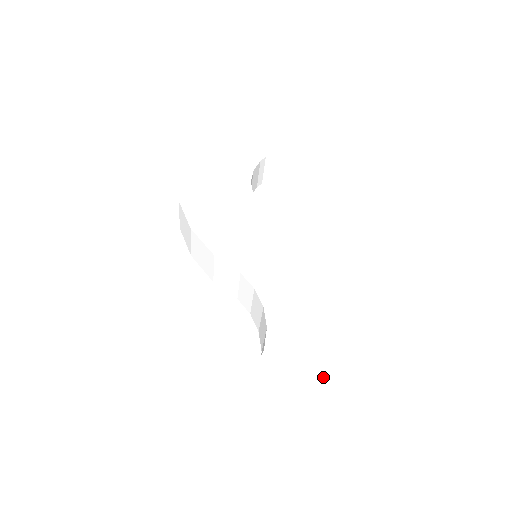
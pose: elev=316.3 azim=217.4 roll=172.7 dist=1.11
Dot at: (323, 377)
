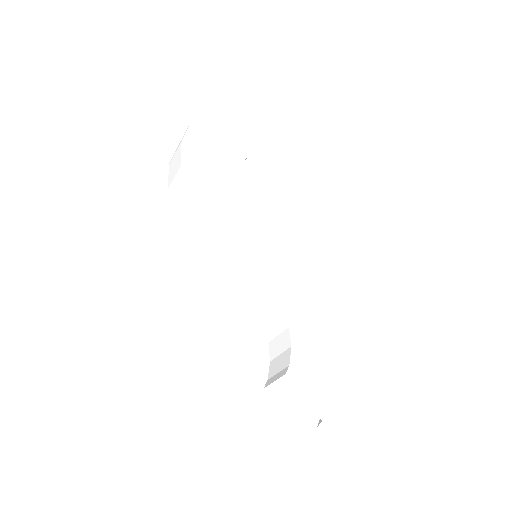
Dot at: (333, 367)
